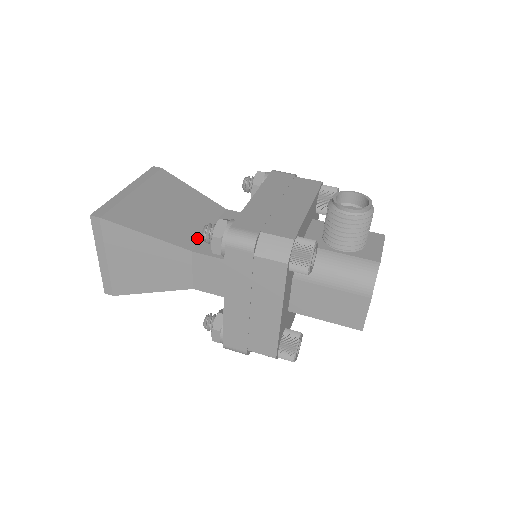
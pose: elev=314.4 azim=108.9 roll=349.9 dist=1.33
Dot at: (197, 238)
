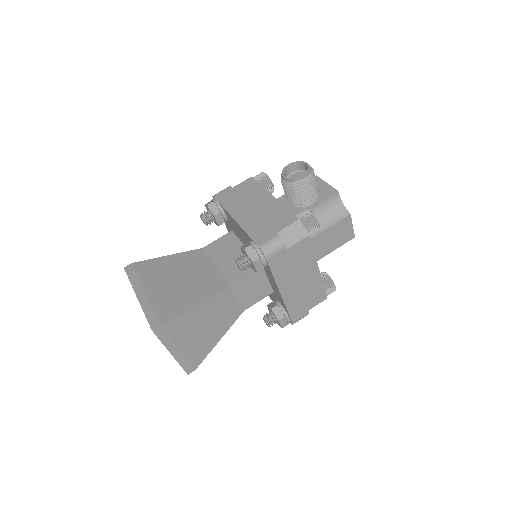
Dot at: (220, 278)
